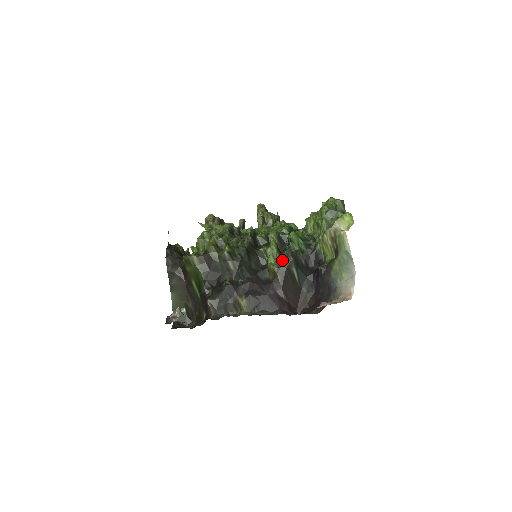
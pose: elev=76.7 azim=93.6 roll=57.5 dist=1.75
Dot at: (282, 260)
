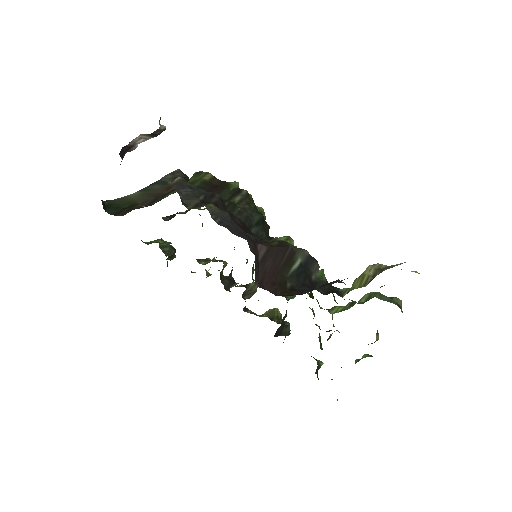
Dot at: occluded
